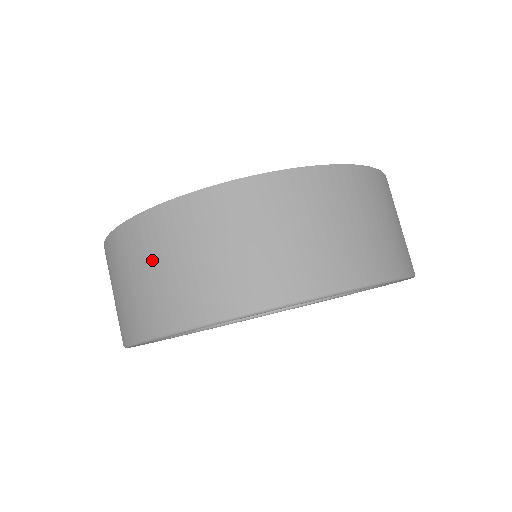
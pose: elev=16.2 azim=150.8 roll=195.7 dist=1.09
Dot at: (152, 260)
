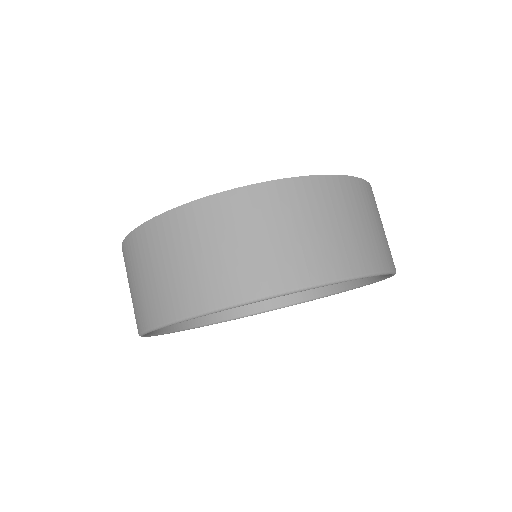
Dot at: occluded
